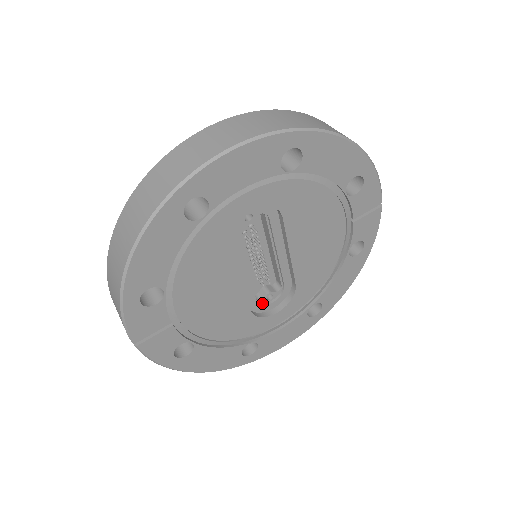
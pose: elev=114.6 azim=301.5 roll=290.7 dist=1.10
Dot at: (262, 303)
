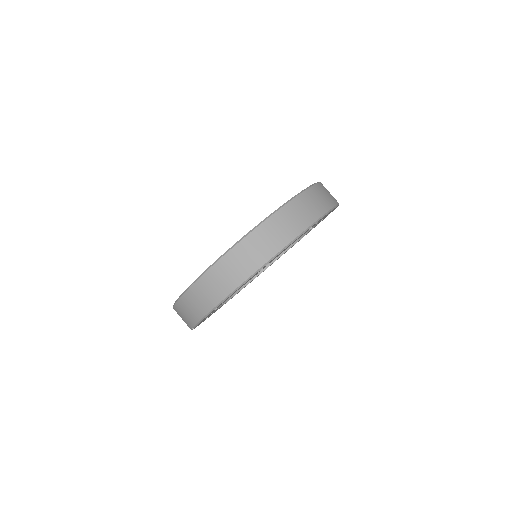
Dot at: occluded
